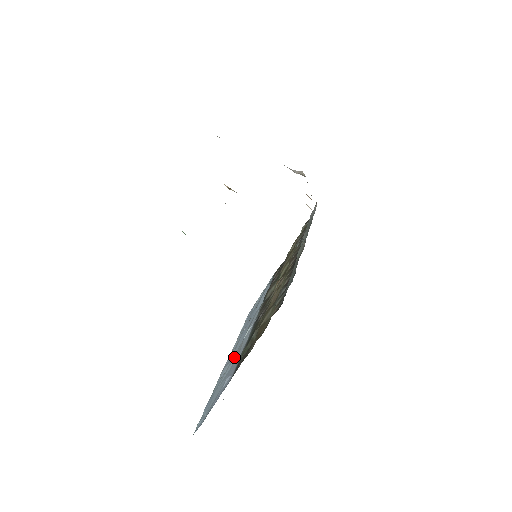
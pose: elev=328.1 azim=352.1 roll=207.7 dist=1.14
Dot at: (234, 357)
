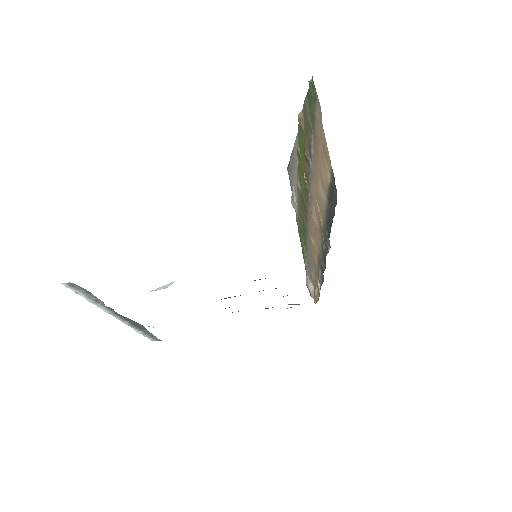
Dot at: occluded
